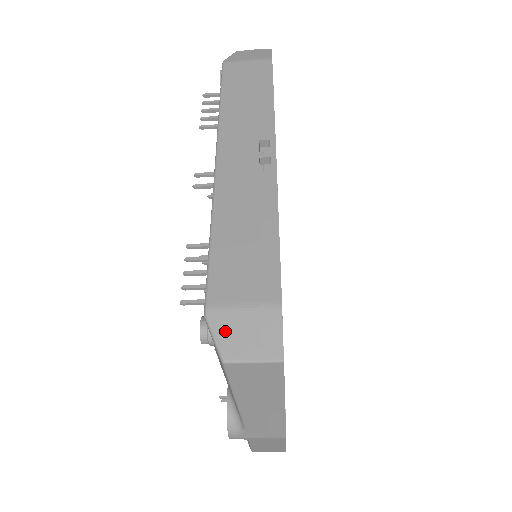
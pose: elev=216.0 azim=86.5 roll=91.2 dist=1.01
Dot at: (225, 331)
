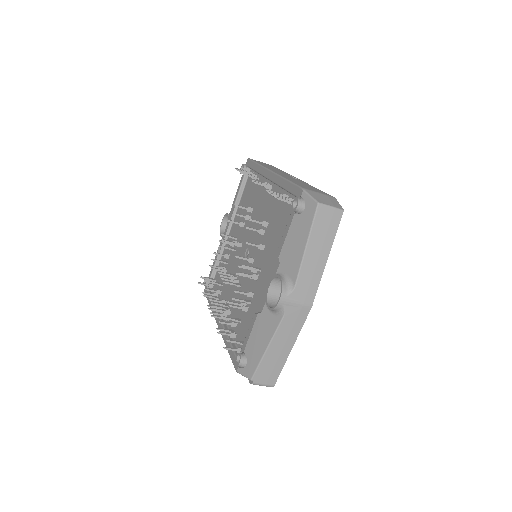
Dot at: (315, 196)
